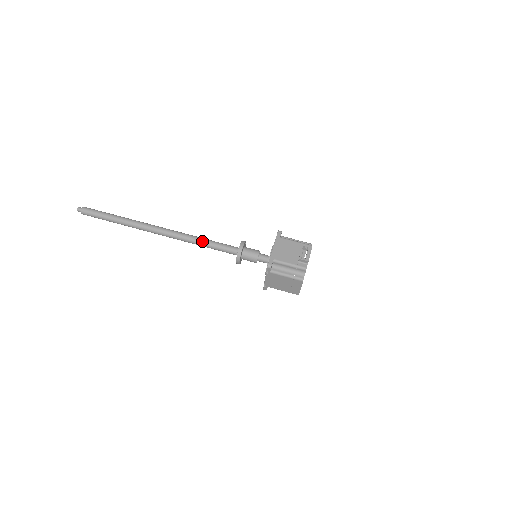
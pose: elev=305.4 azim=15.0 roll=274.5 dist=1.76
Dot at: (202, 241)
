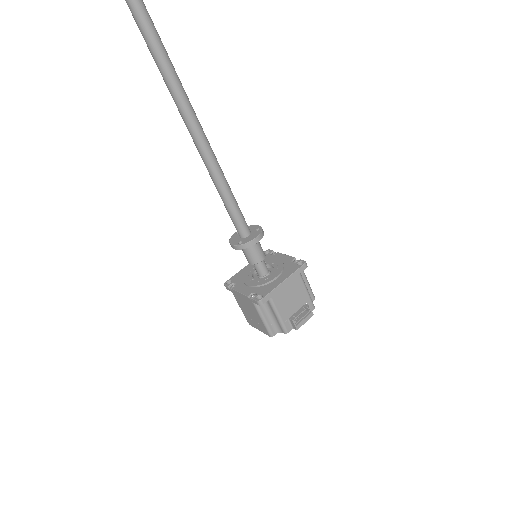
Dot at: (223, 186)
